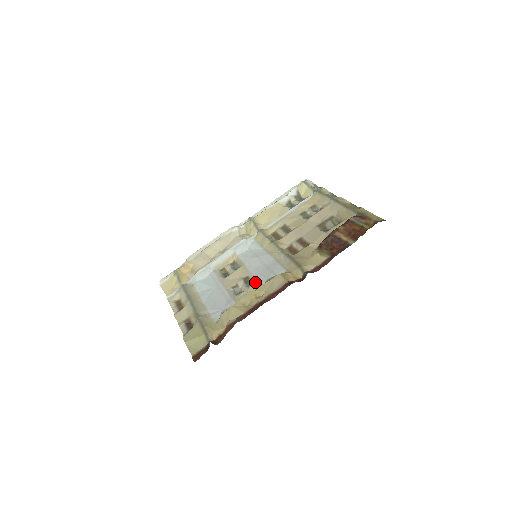
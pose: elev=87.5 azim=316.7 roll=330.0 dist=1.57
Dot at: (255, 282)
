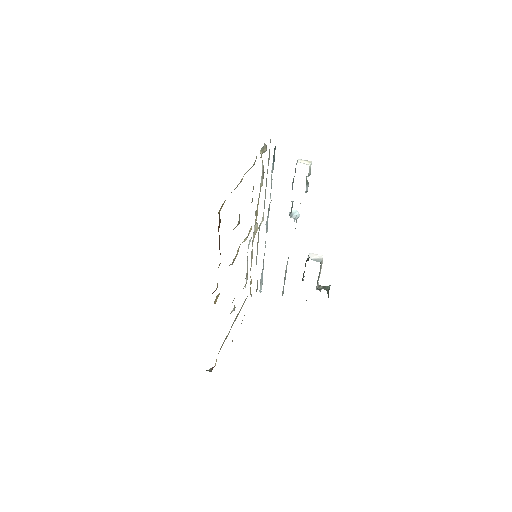
Dot at: occluded
